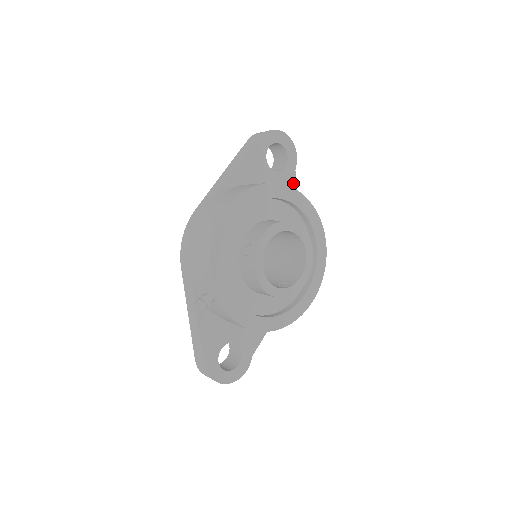
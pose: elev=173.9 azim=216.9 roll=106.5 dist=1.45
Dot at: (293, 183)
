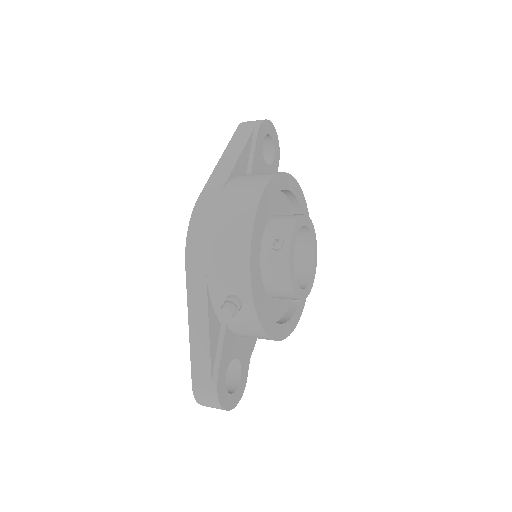
Dot at: occluded
